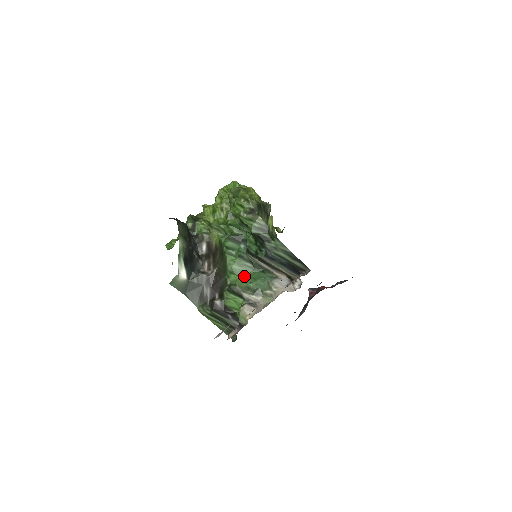
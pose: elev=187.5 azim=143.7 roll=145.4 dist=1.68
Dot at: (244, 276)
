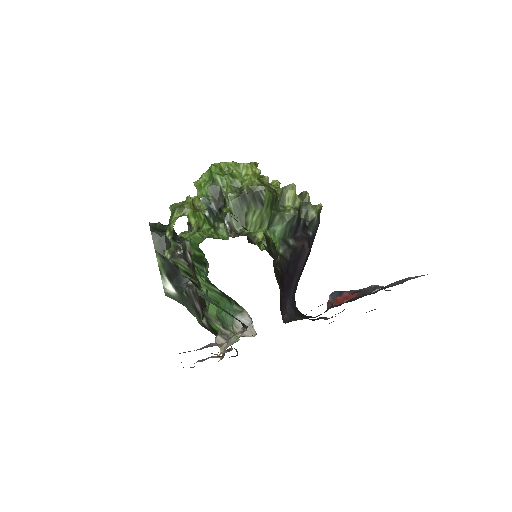
Dot at: (216, 302)
